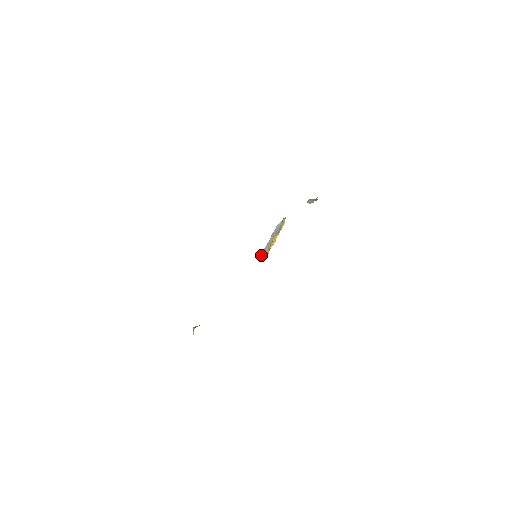
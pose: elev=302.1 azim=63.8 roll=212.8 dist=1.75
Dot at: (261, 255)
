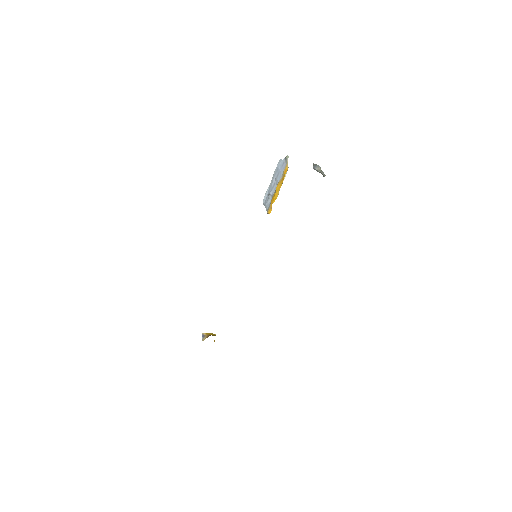
Dot at: (264, 199)
